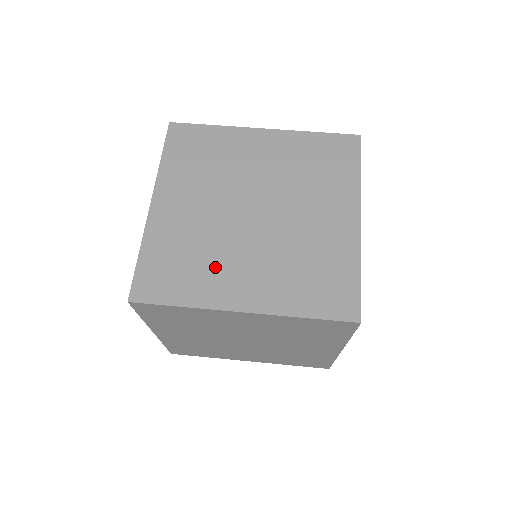
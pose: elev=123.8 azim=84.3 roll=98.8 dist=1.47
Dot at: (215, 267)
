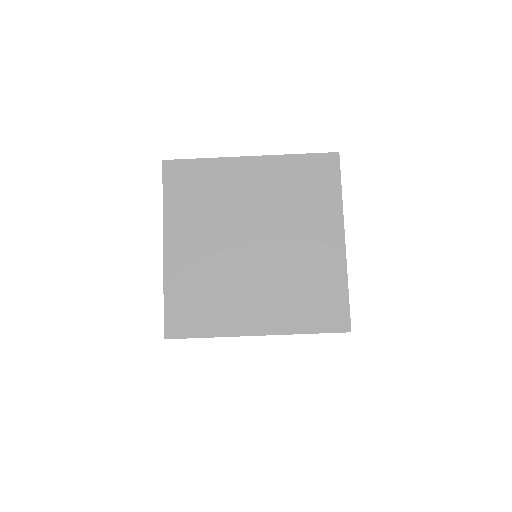
Dot at: (229, 300)
